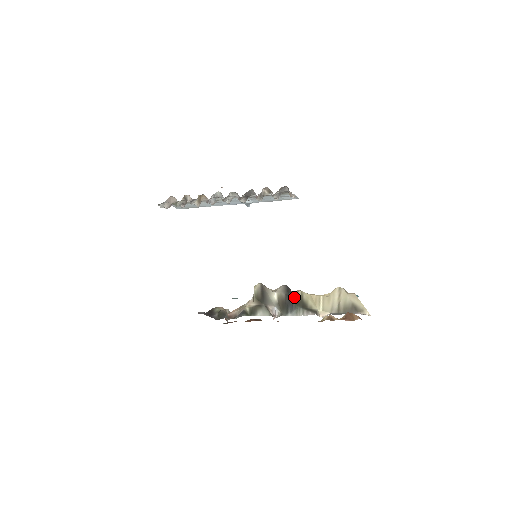
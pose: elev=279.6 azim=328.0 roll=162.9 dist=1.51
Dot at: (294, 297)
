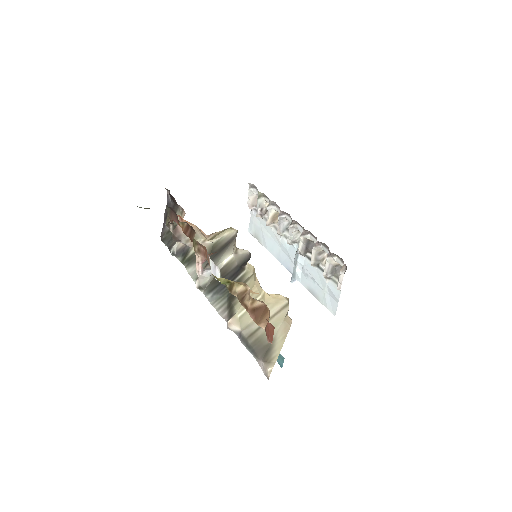
Dot at: (239, 277)
